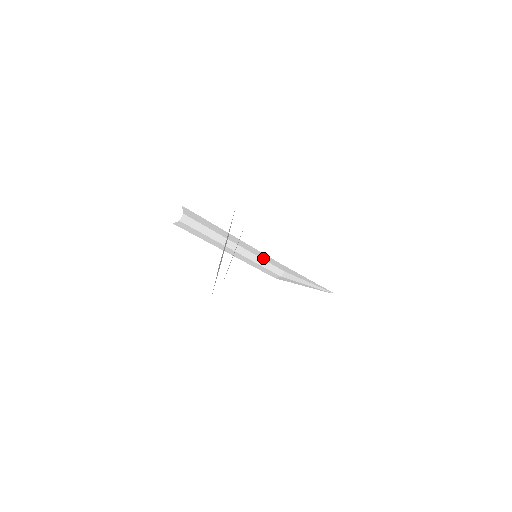
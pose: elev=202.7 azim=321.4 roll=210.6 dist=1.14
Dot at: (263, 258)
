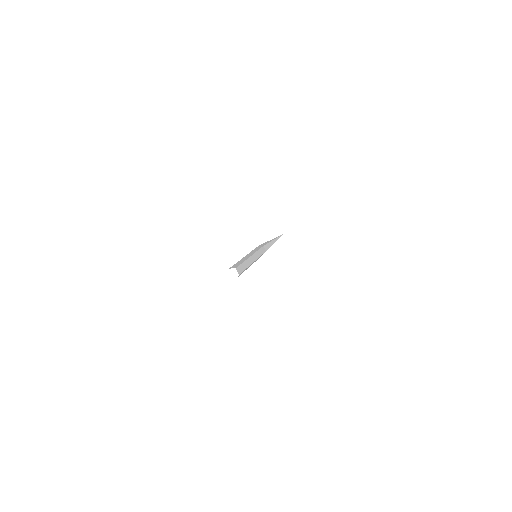
Dot at: occluded
